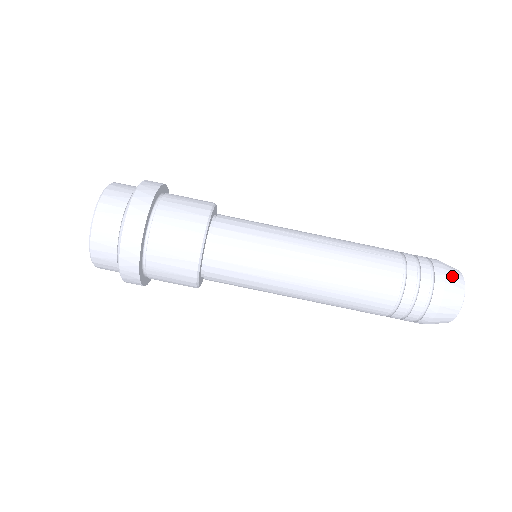
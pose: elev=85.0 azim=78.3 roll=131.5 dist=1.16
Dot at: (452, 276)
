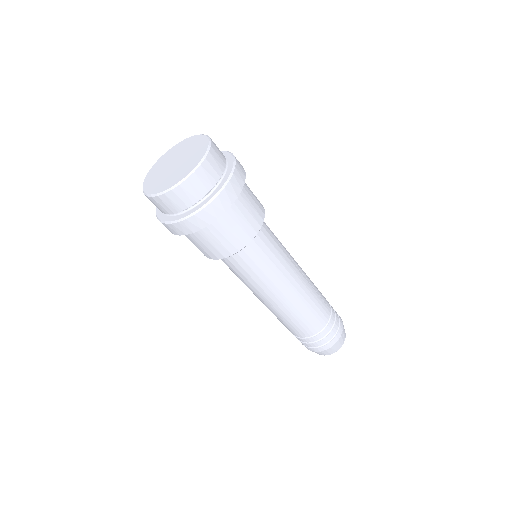
Dot at: (344, 332)
